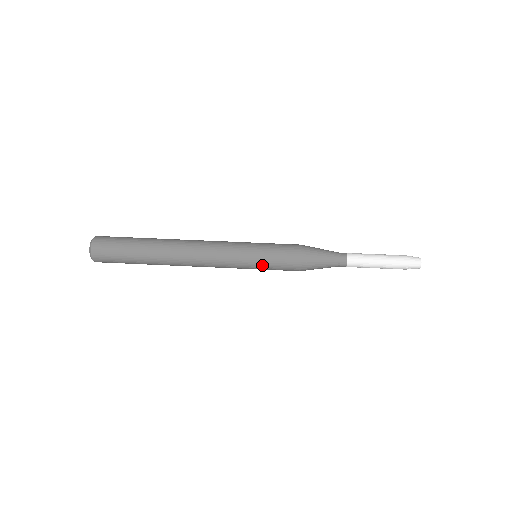
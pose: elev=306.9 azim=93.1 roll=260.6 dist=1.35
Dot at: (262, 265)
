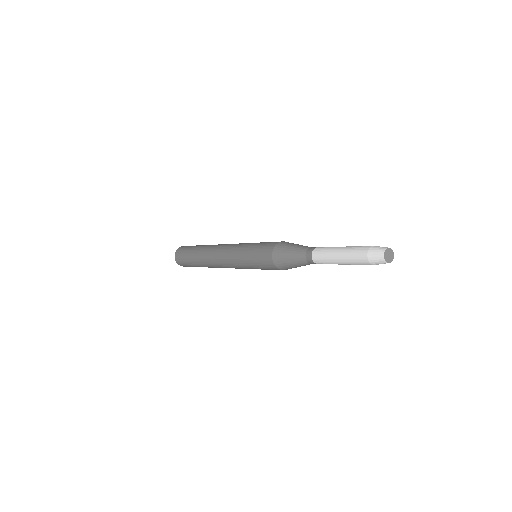
Dot at: (251, 248)
